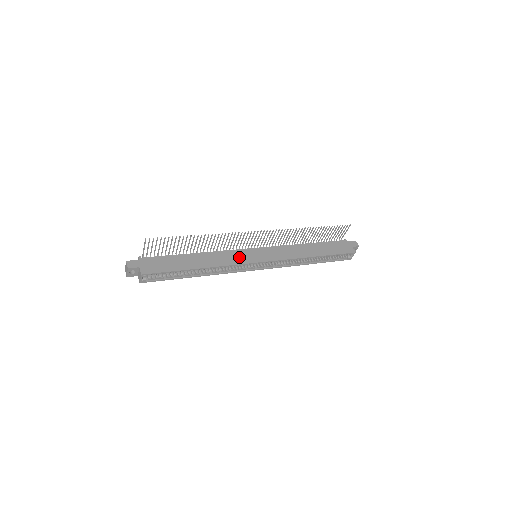
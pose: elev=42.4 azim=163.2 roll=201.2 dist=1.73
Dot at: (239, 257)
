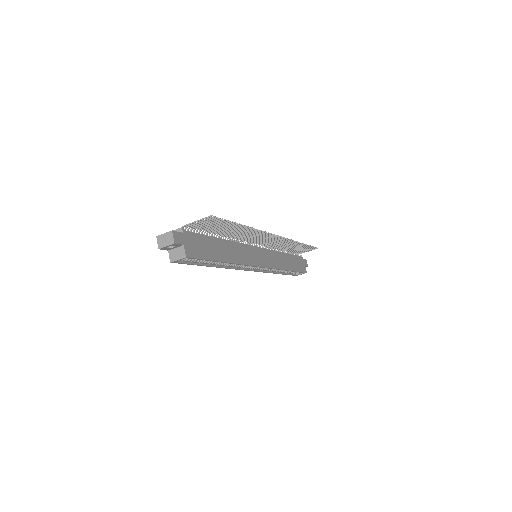
Dot at: (250, 256)
